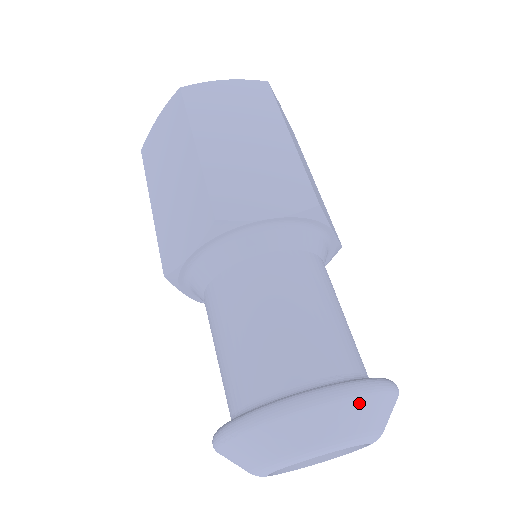
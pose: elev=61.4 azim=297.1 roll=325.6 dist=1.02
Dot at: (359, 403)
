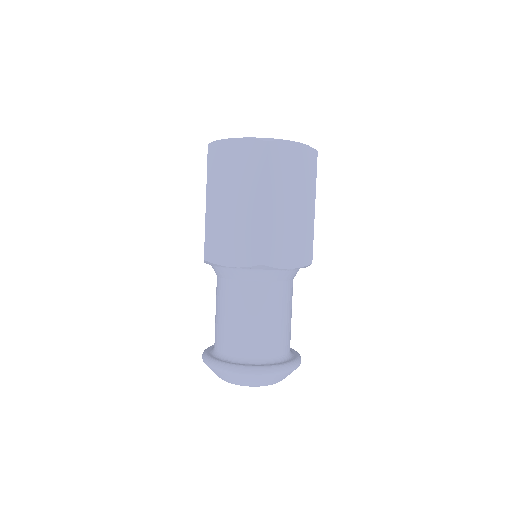
Dot at: occluded
